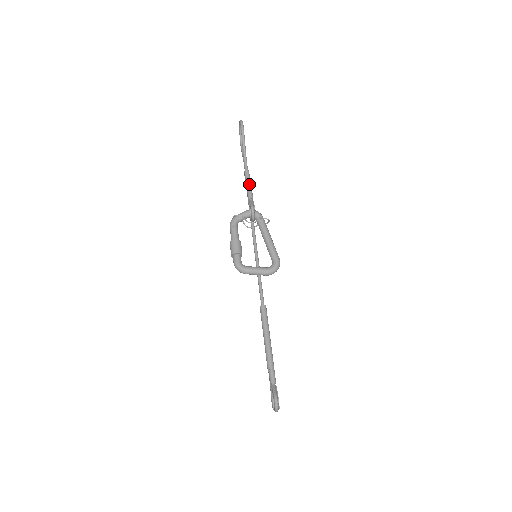
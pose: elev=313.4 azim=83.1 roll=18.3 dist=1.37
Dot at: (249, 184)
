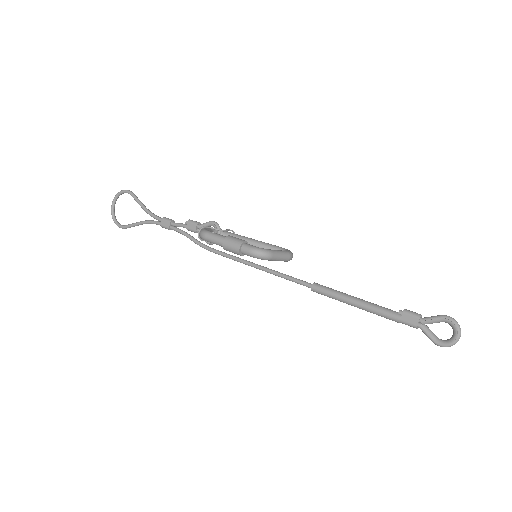
Dot at: (179, 223)
